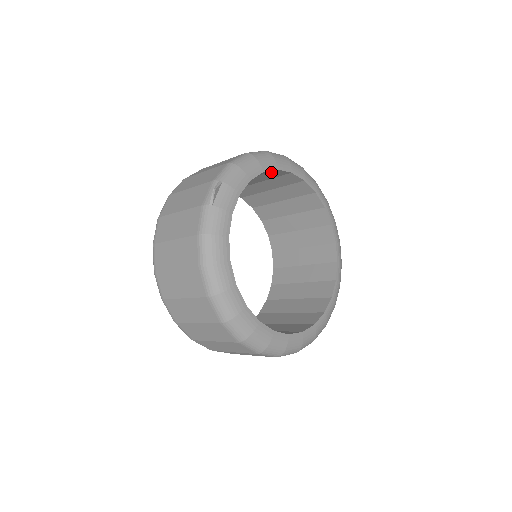
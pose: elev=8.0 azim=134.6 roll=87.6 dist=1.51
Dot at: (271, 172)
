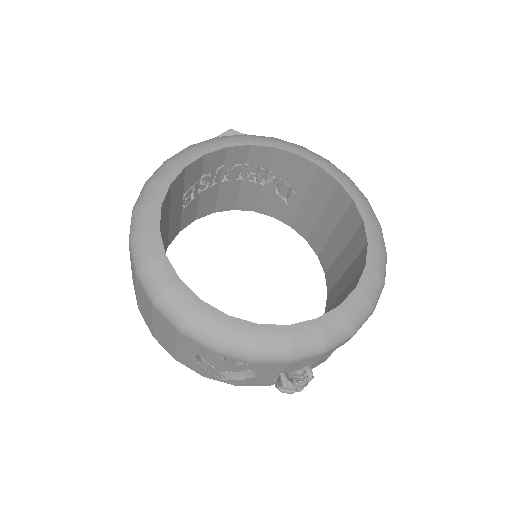
Dot at: (318, 176)
